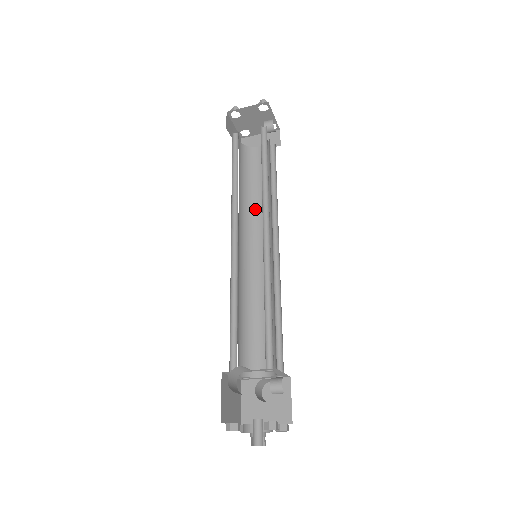
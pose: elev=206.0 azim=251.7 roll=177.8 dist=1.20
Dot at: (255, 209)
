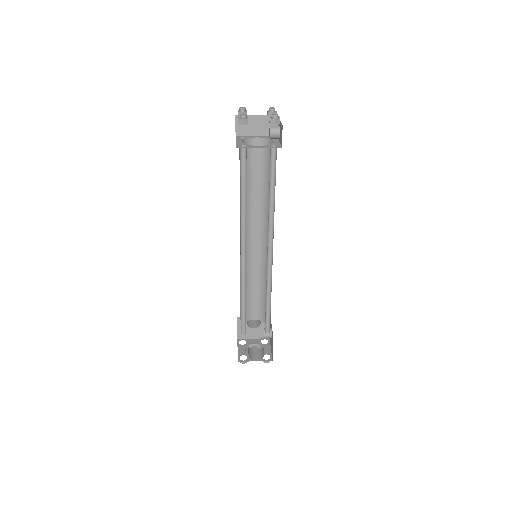
Dot at: (251, 205)
